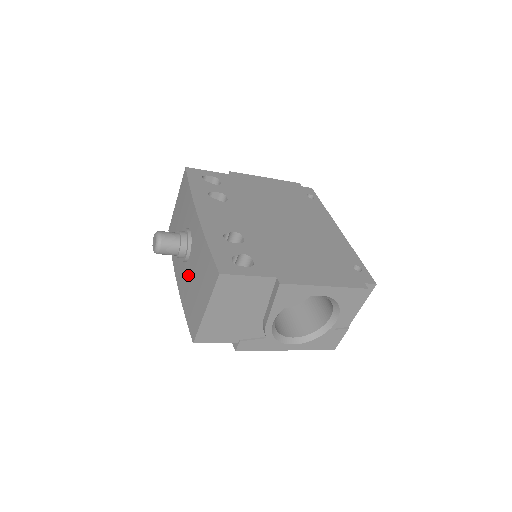
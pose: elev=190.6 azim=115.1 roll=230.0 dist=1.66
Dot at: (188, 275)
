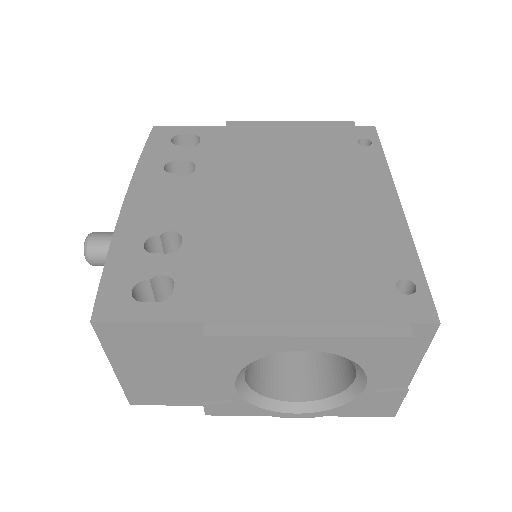
Dot at: occluded
